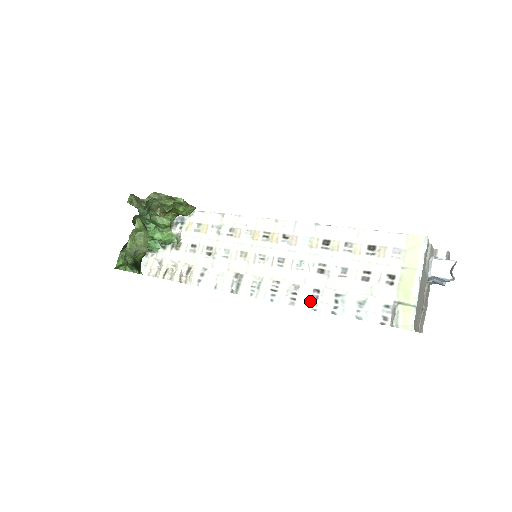
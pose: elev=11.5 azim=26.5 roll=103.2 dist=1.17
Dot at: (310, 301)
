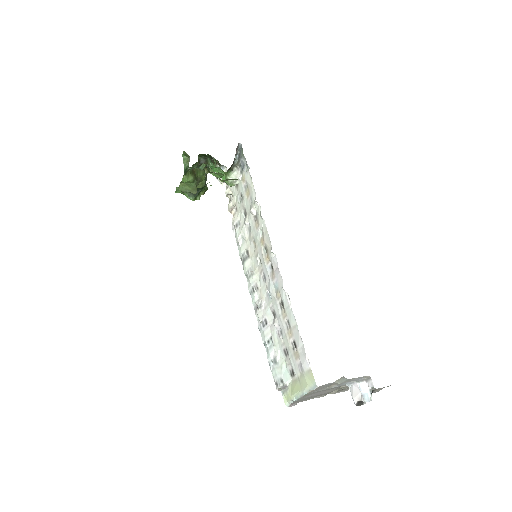
Dot at: (260, 323)
